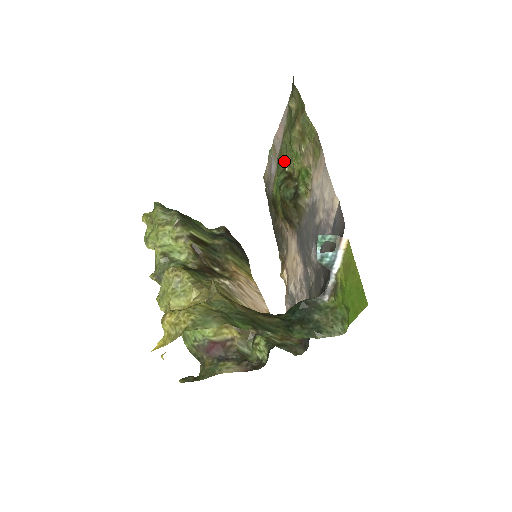
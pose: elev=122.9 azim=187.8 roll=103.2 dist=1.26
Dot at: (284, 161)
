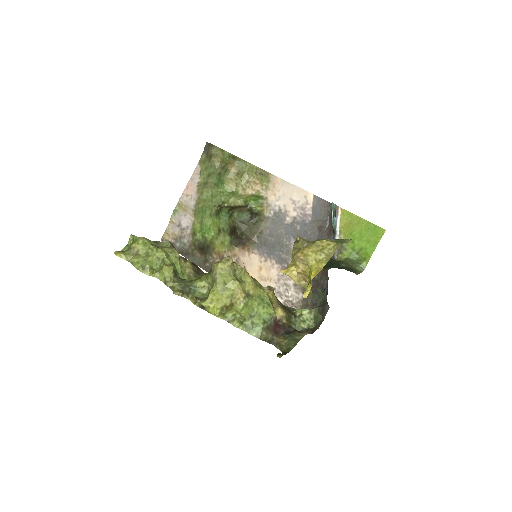
Dot at: (215, 203)
